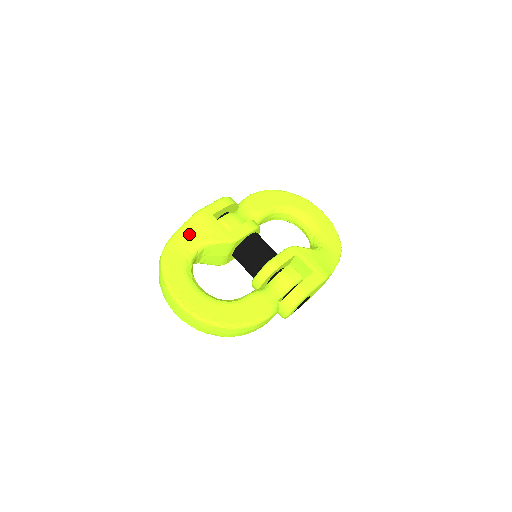
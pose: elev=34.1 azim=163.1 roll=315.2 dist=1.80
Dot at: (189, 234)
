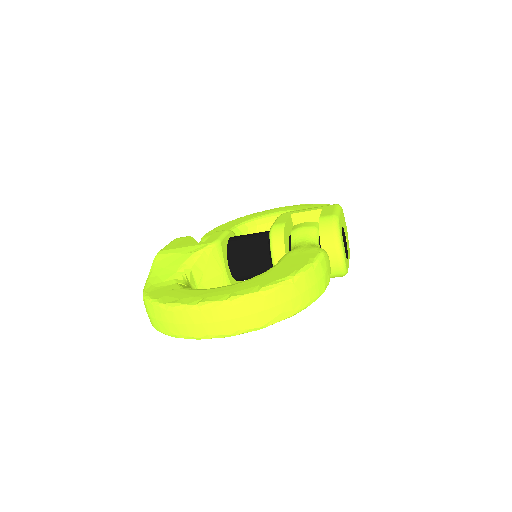
Dot at: (162, 271)
